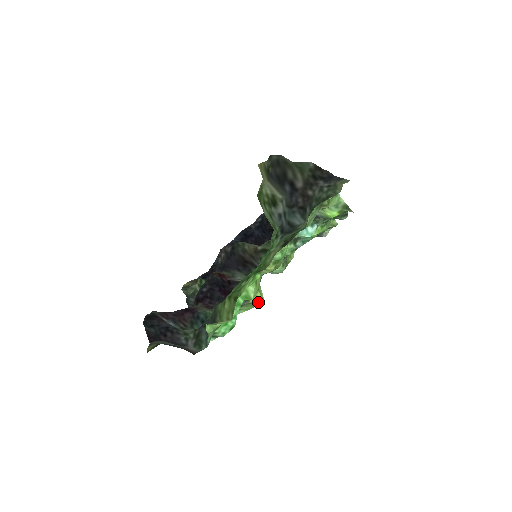
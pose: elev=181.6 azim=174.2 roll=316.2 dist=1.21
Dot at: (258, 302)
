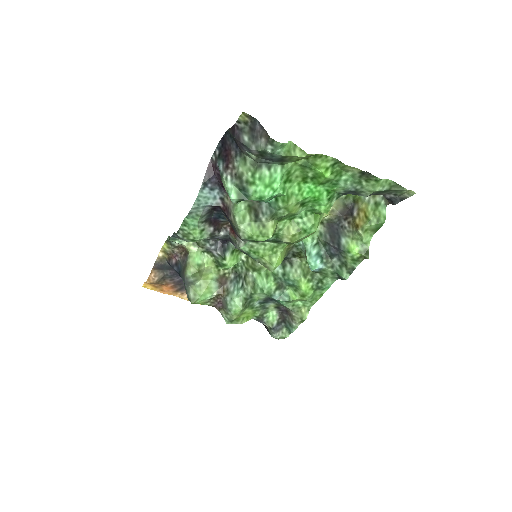
Dot at: (268, 232)
